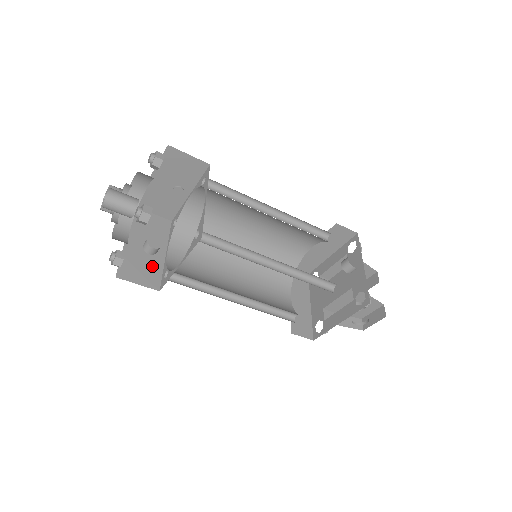
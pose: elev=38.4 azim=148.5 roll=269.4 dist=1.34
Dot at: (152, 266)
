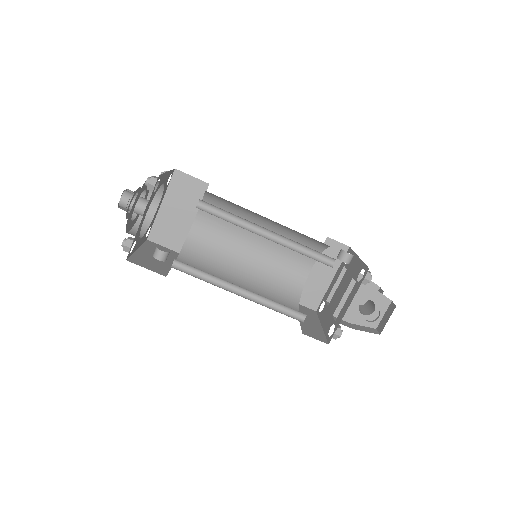
Dot at: (160, 265)
